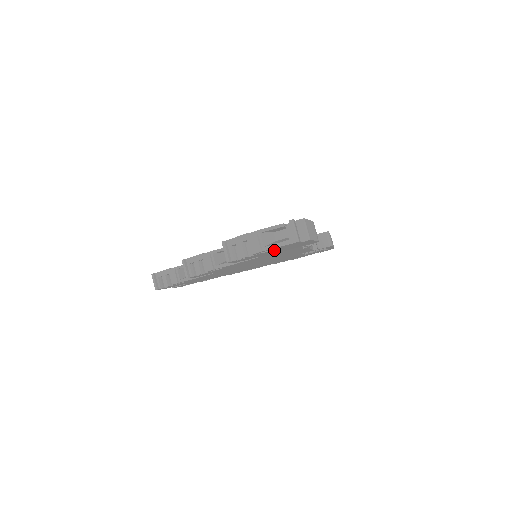
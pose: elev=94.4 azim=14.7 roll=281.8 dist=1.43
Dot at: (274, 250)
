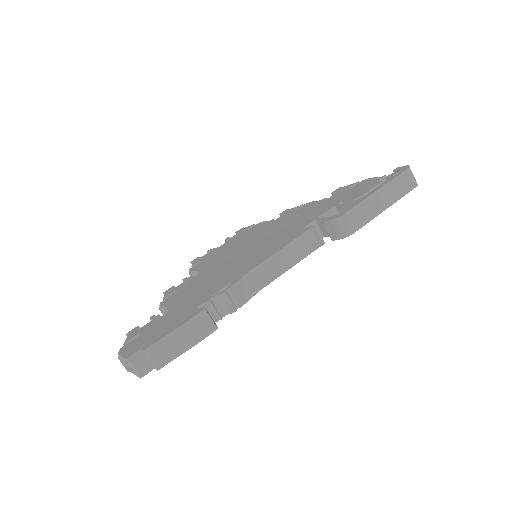
Dot at: occluded
